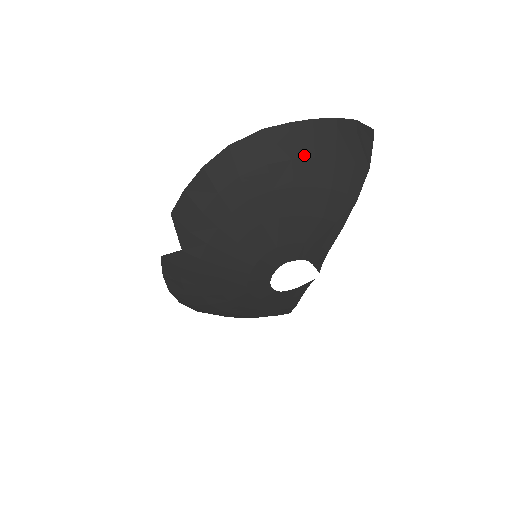
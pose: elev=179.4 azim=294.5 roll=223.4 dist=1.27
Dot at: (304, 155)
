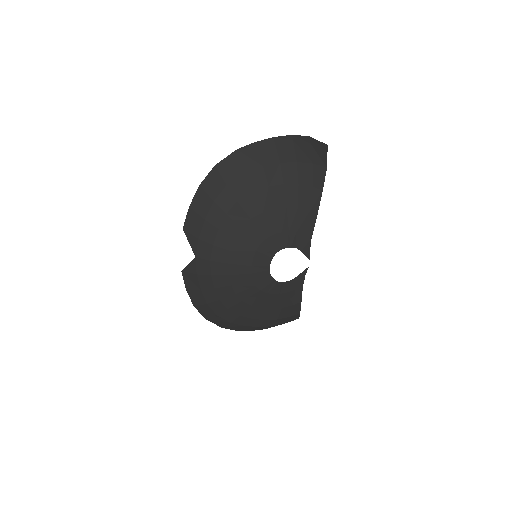
Dot at: (271, 162)
